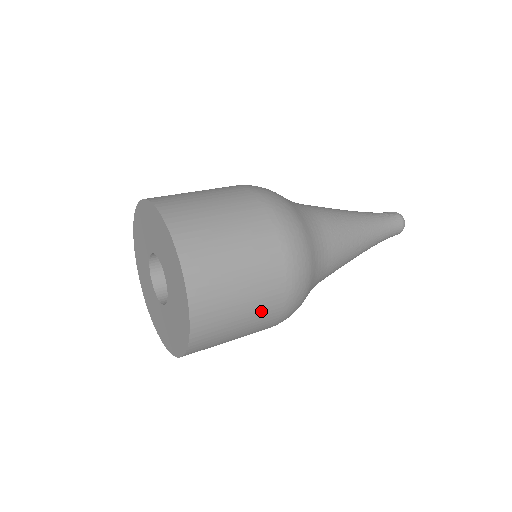
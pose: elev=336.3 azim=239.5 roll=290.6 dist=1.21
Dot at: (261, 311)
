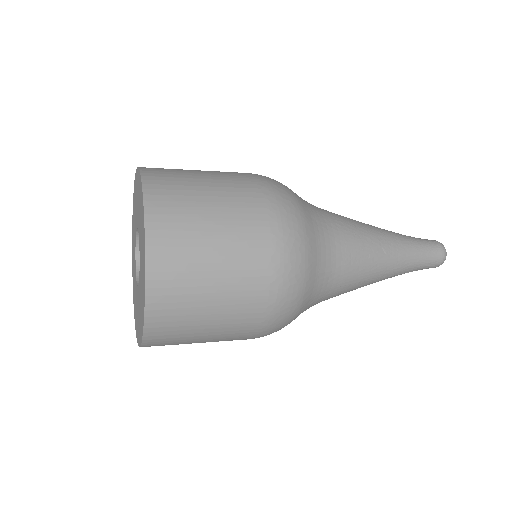
Dot at: (241, 252)
